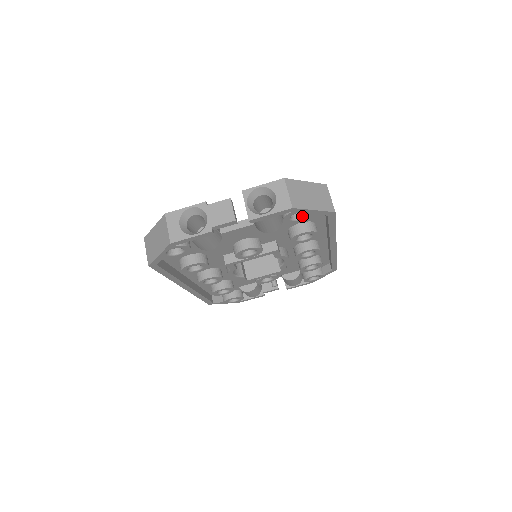
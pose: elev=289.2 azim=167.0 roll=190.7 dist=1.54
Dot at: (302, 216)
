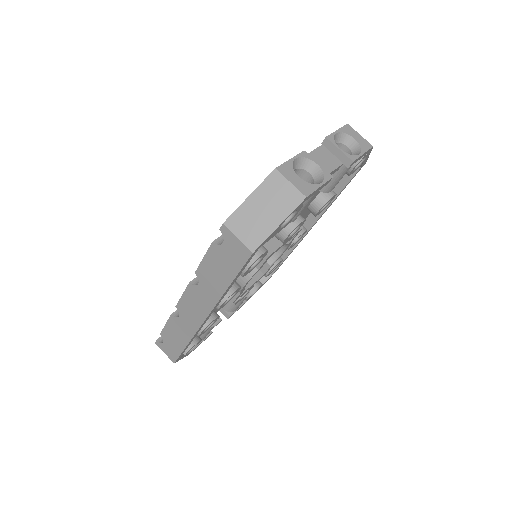
Dot at: (356, 166)
